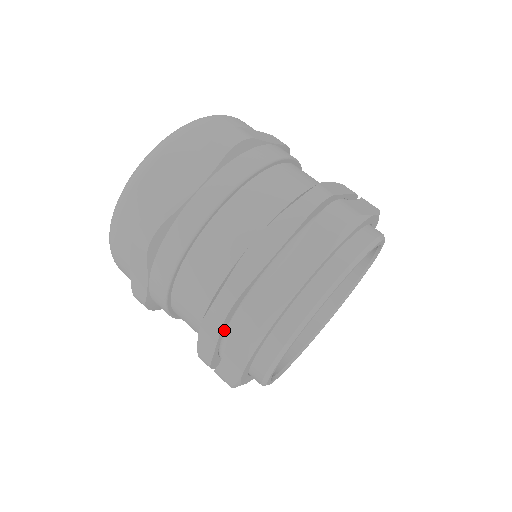
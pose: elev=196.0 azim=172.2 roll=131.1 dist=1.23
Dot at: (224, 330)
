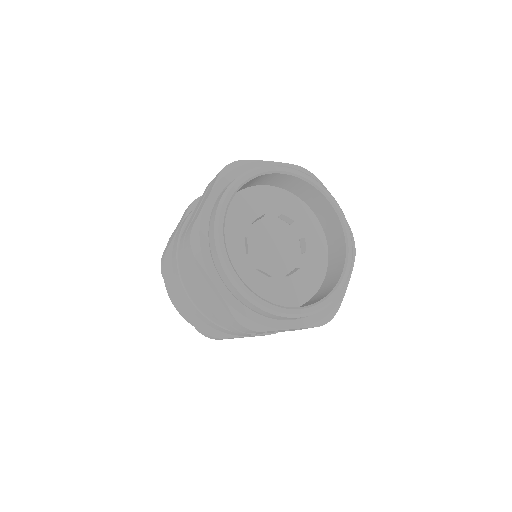
Dot at: occluded
